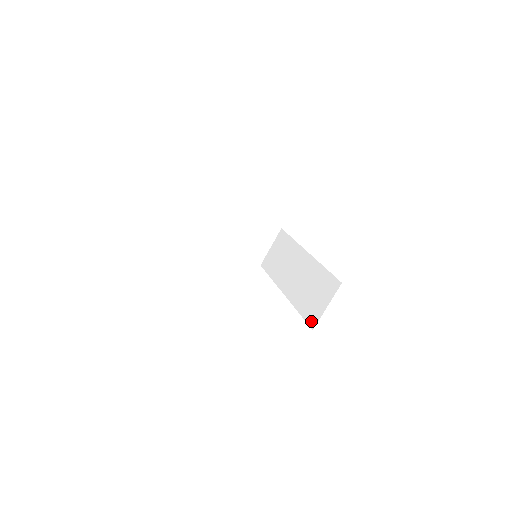
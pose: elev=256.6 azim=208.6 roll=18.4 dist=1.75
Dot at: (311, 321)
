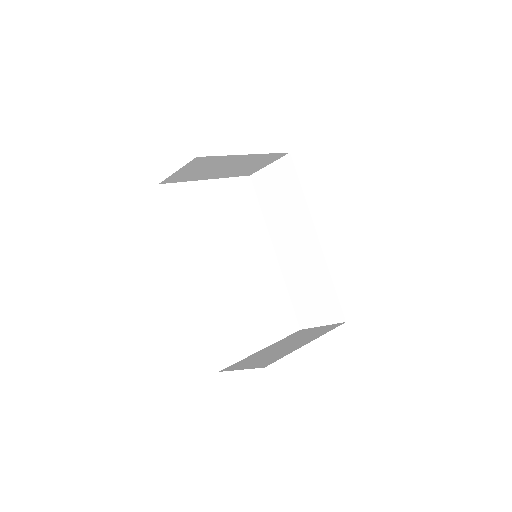
Dot at: (301, 320)
